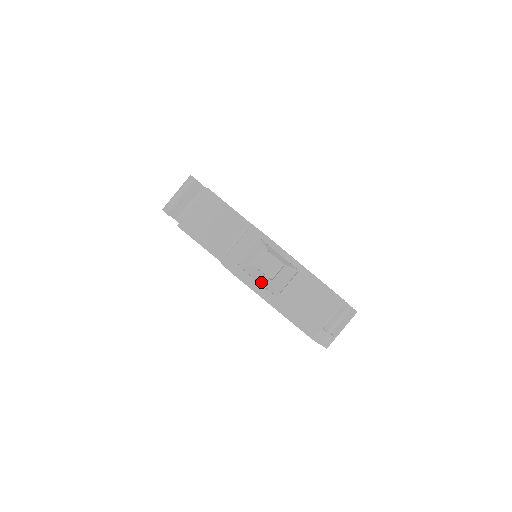
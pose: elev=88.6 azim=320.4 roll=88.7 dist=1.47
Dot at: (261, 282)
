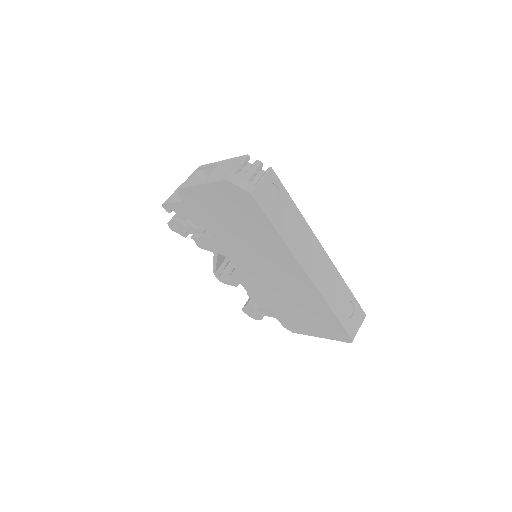
Dot at: occluded
